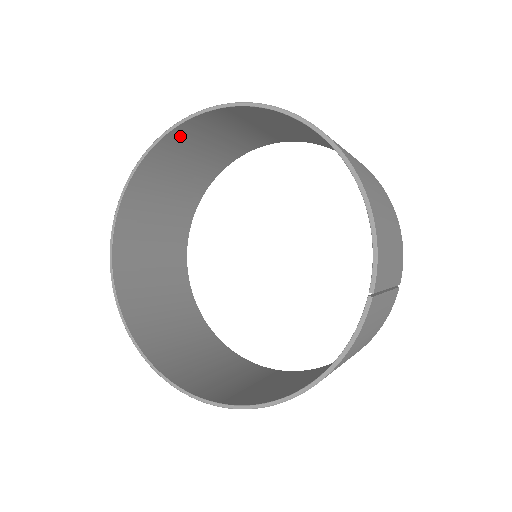
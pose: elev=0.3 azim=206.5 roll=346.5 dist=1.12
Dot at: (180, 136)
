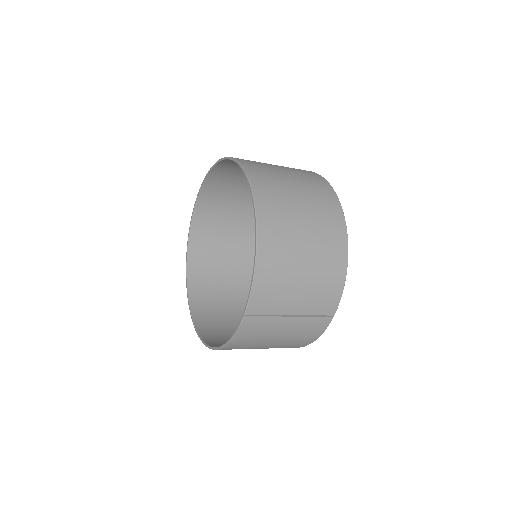
Dot at: (228, 165)
